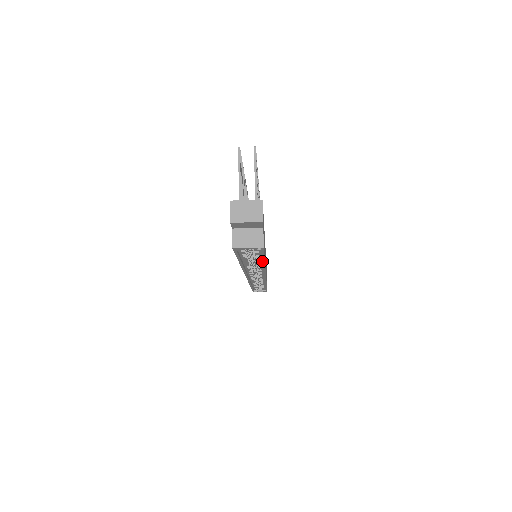
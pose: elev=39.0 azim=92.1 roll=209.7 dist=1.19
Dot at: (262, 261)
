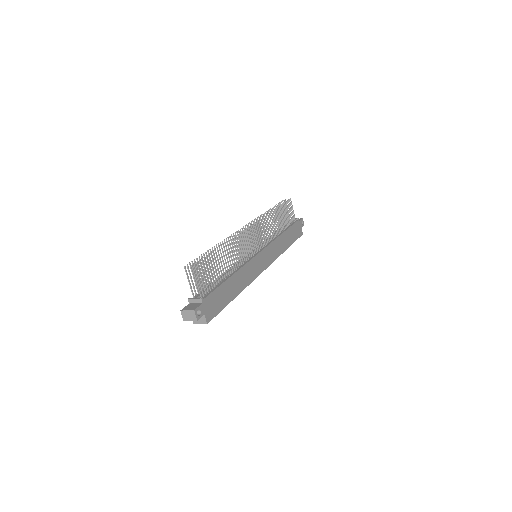
Dot at: (229, 302)
